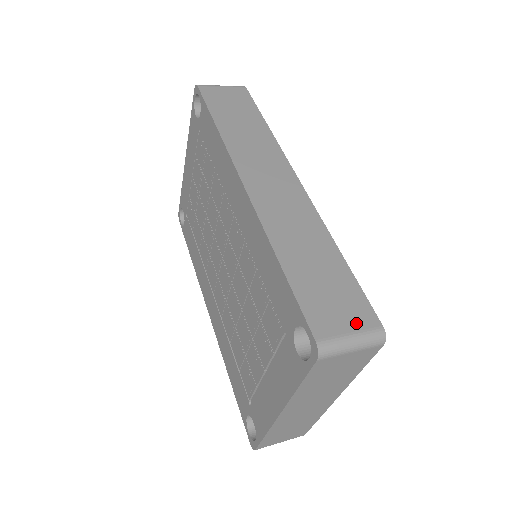
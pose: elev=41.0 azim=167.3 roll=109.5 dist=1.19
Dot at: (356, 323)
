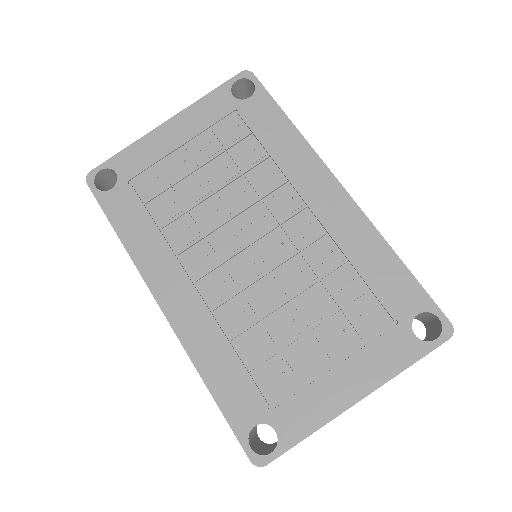
Dot at: occluded
